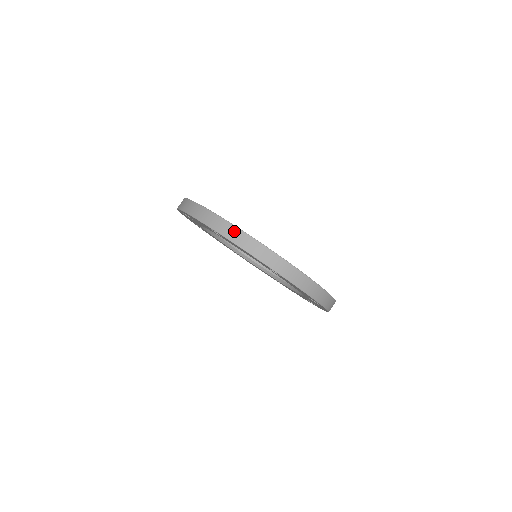
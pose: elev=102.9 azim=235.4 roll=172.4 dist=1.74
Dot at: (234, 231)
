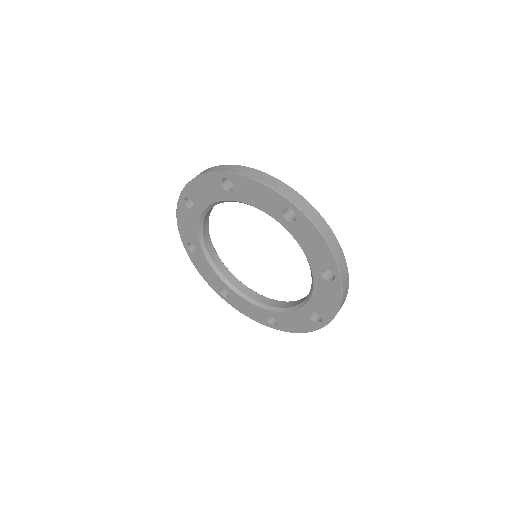
Dot at: (249, 170)
